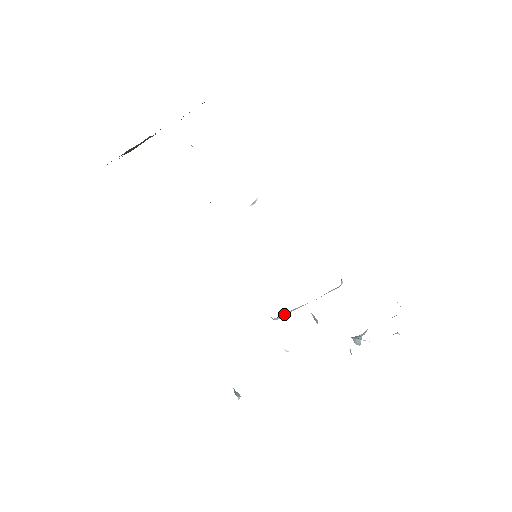
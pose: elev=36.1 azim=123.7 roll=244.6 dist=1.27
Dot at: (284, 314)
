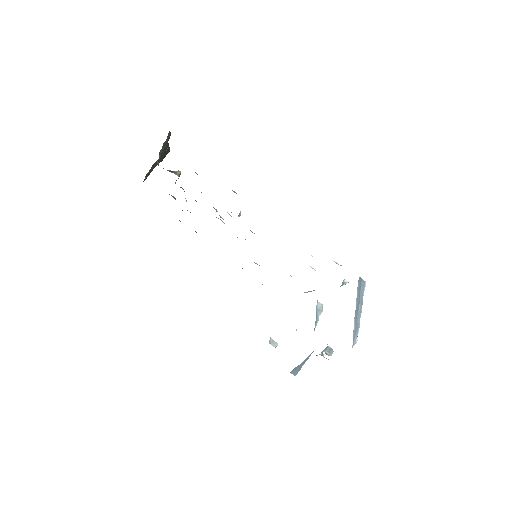
Dot at: (309, 291)
